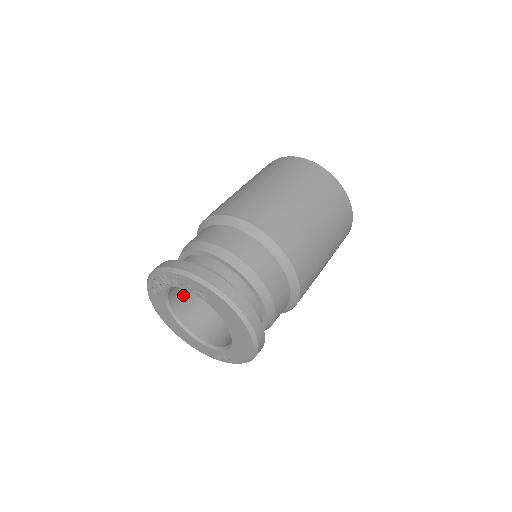
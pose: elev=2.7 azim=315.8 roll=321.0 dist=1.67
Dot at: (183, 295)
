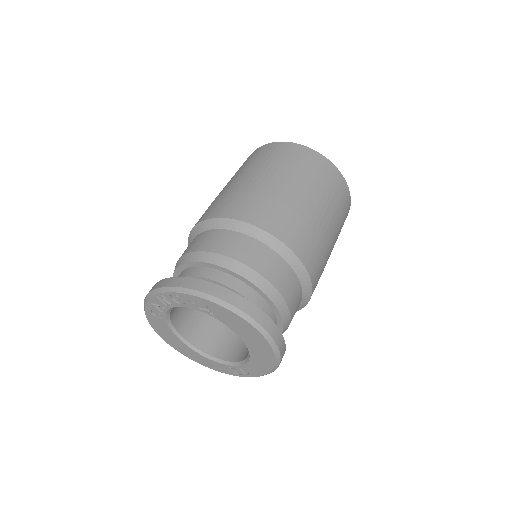
Dot at: (185, 312)
